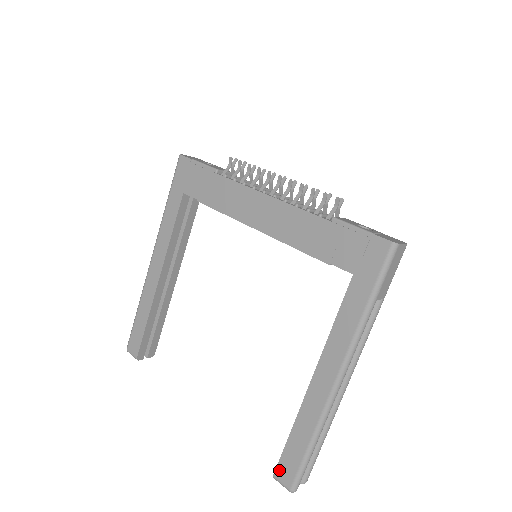
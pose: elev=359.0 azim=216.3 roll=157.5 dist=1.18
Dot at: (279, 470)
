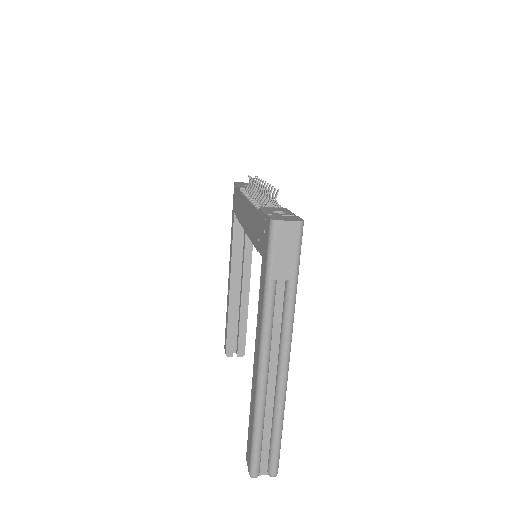
Dot at: (247, 453)
